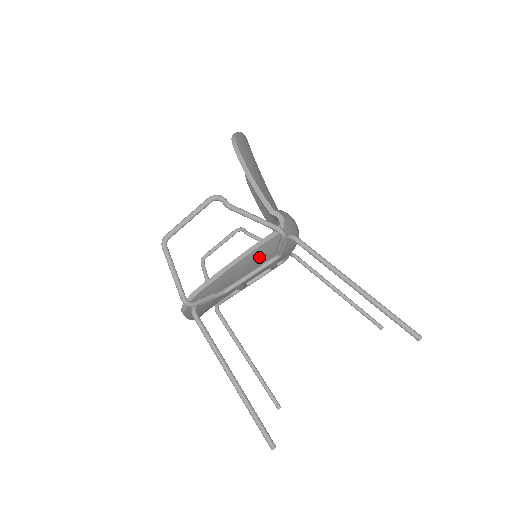
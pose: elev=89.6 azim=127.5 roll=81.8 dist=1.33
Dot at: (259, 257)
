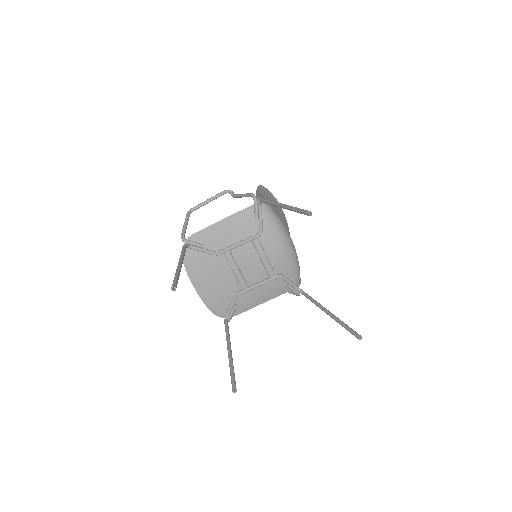
Dot at: (242, 225)
